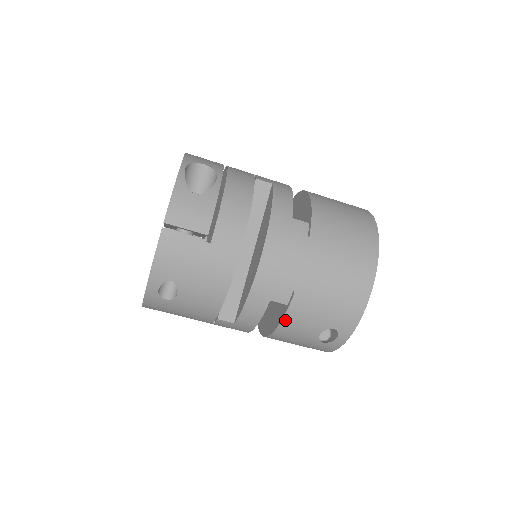
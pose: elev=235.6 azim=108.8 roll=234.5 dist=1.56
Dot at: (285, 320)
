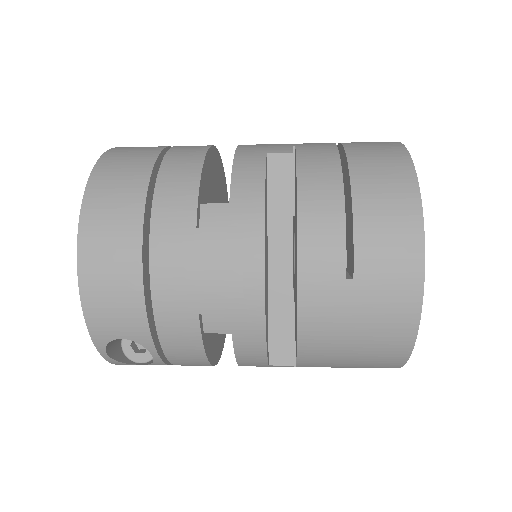
Dot at: occluded
